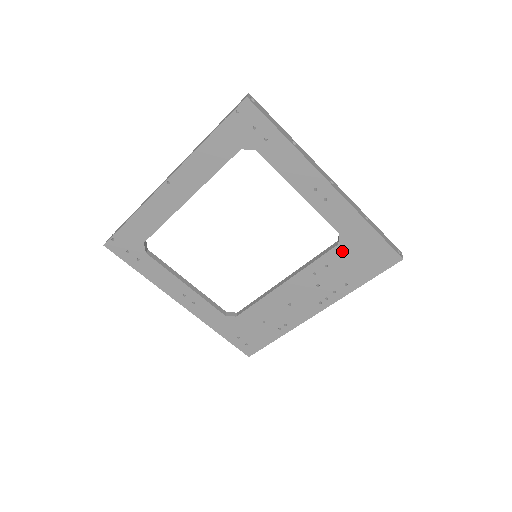
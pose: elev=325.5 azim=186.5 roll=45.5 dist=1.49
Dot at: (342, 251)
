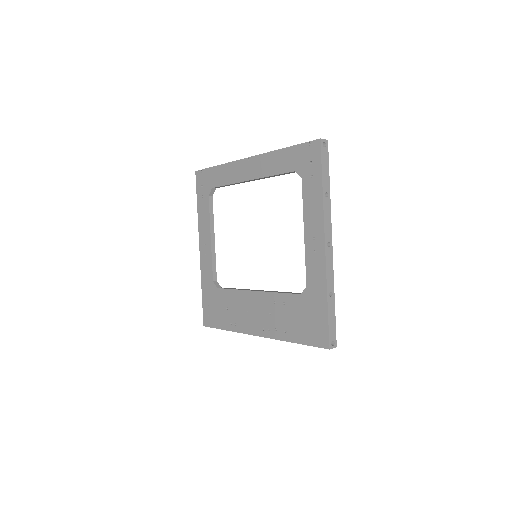
Dot at: (299, 302)
